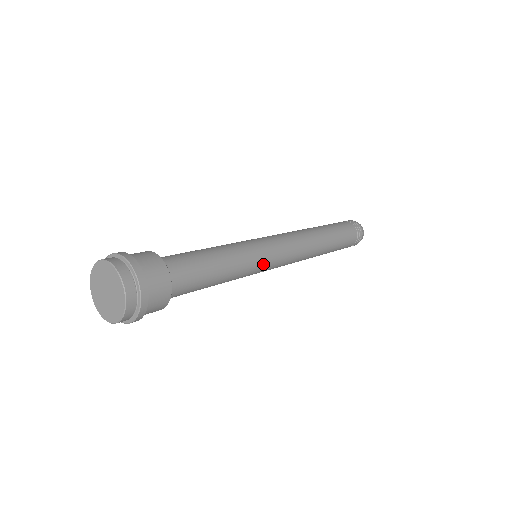
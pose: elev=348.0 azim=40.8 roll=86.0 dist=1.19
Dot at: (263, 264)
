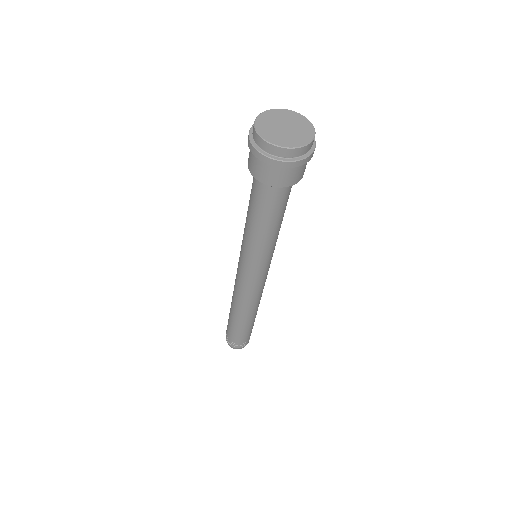
Dot at: occluded
